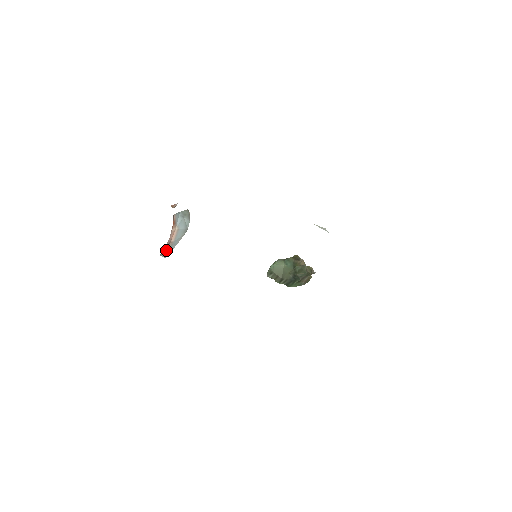
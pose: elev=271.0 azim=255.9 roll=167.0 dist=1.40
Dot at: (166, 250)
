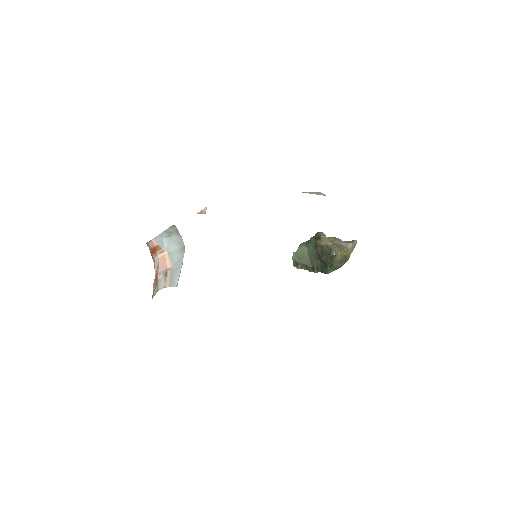
Dot at: (168, 279)
